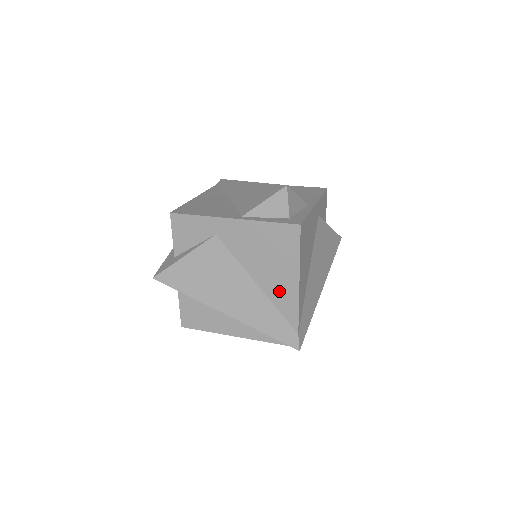
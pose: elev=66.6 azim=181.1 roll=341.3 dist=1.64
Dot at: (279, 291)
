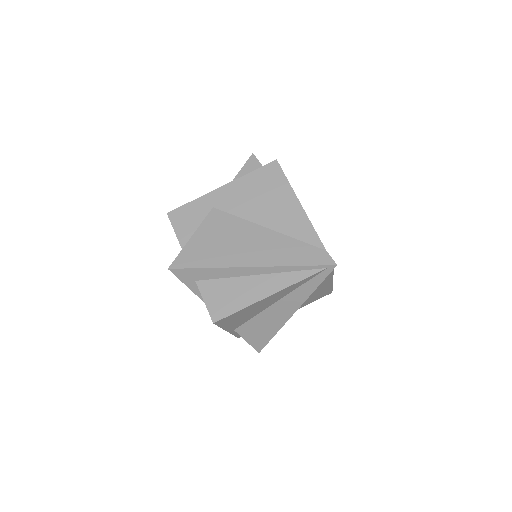
Dot at: (288, 221)
